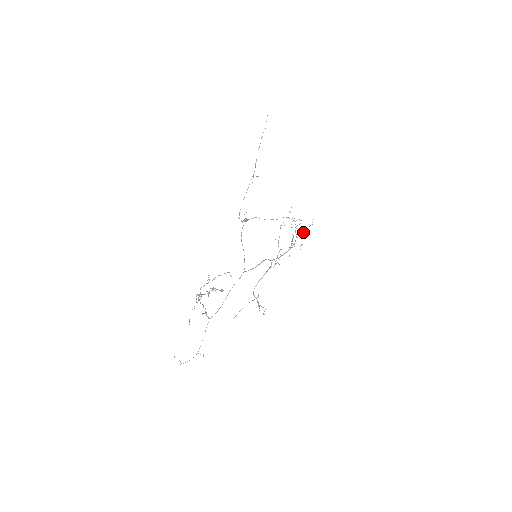
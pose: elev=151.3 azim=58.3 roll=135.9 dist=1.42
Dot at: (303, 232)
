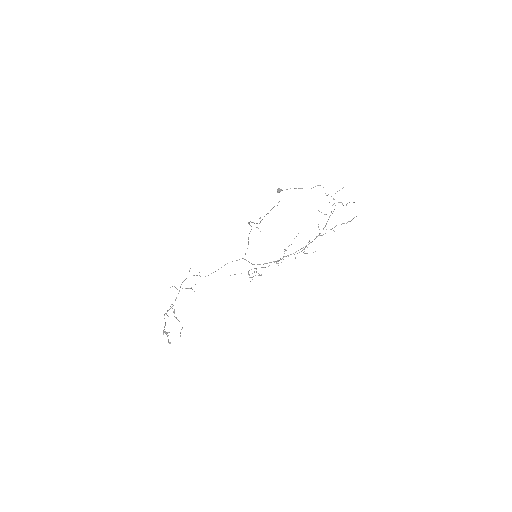
Dot at: (334, 227)
